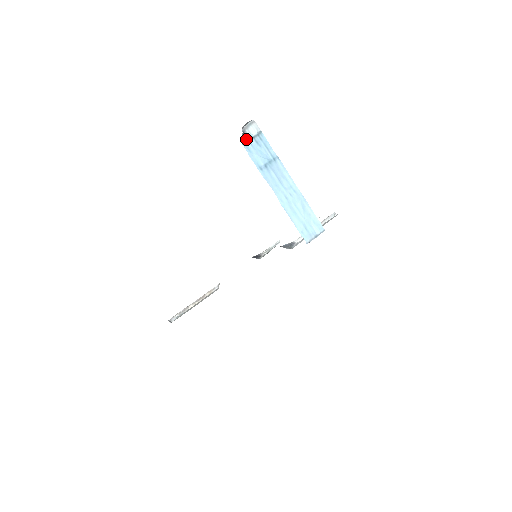
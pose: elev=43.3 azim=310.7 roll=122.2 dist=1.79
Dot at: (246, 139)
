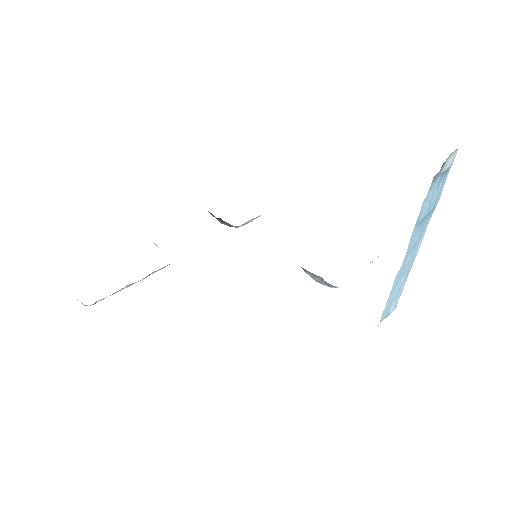
Dot at: (438, 174)
